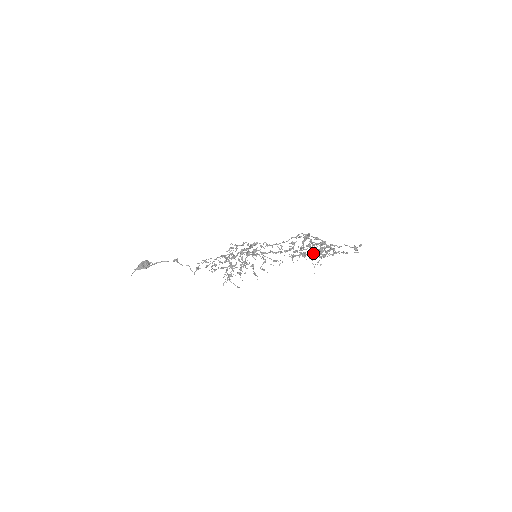
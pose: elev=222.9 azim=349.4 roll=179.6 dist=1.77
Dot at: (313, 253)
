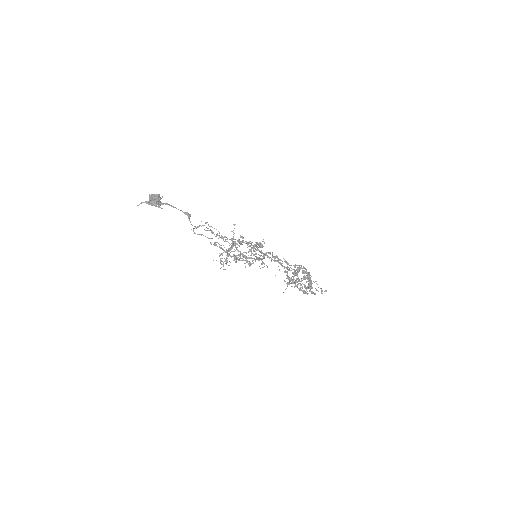
Dot at: occluded
